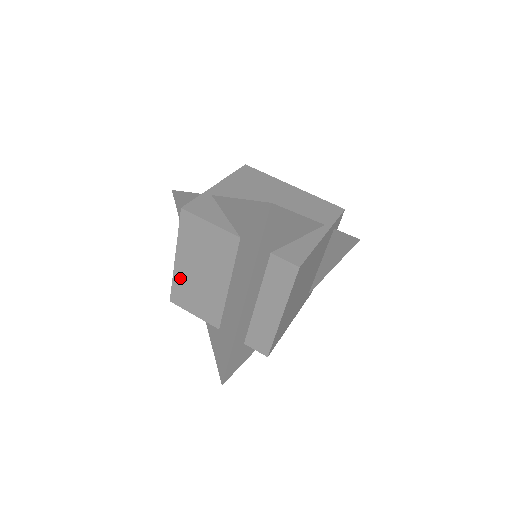
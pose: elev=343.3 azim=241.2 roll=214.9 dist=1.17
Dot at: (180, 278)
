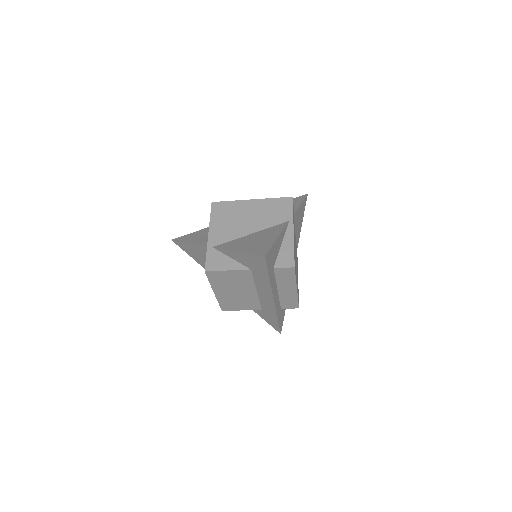
Dot at: (223, 299)
